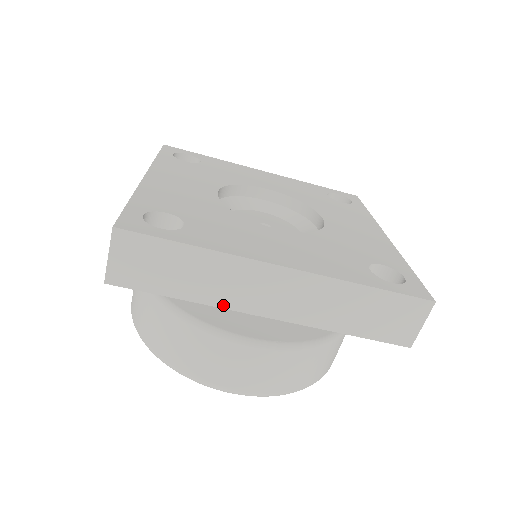
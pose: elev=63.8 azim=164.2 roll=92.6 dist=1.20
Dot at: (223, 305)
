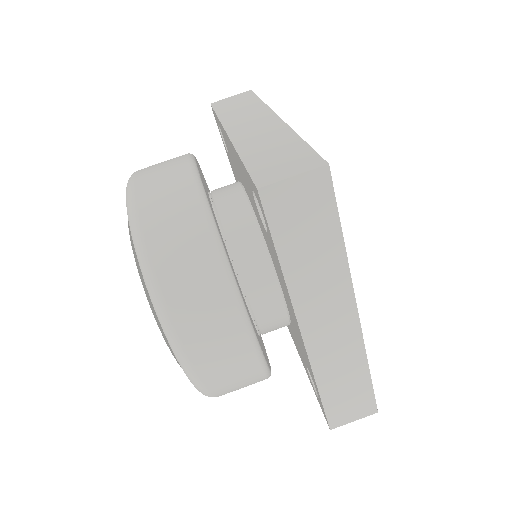
Dot at: (294, 297)
